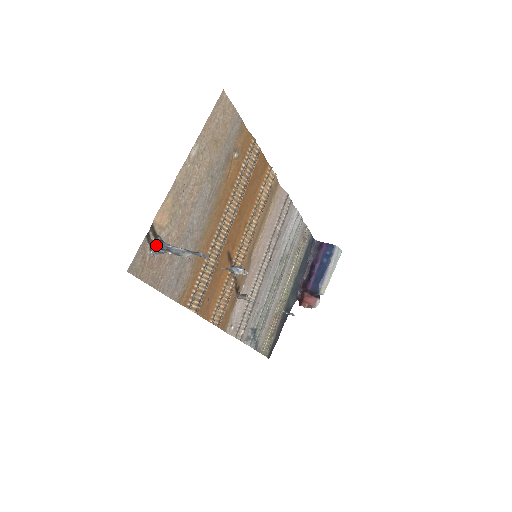
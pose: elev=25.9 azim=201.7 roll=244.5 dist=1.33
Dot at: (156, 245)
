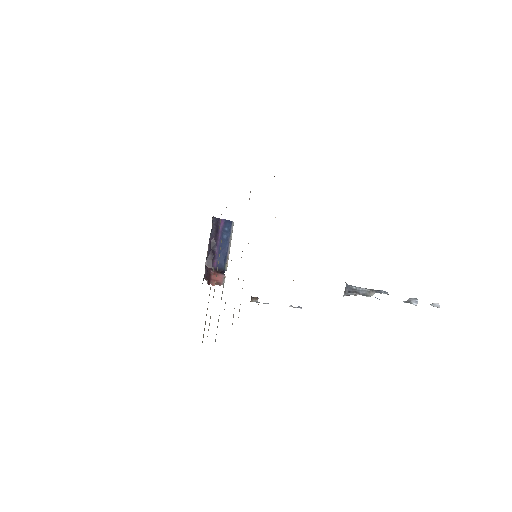
Dot at: (345, 289)
